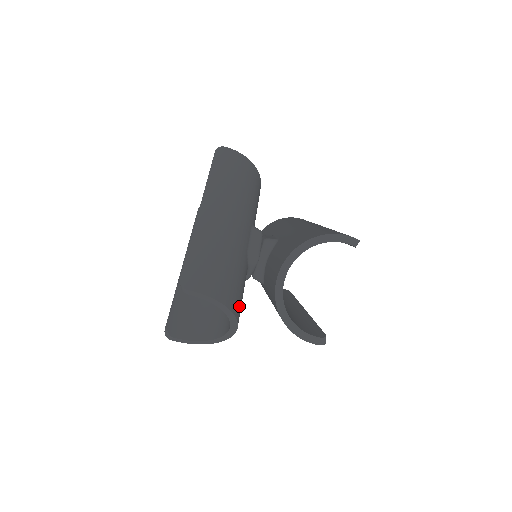
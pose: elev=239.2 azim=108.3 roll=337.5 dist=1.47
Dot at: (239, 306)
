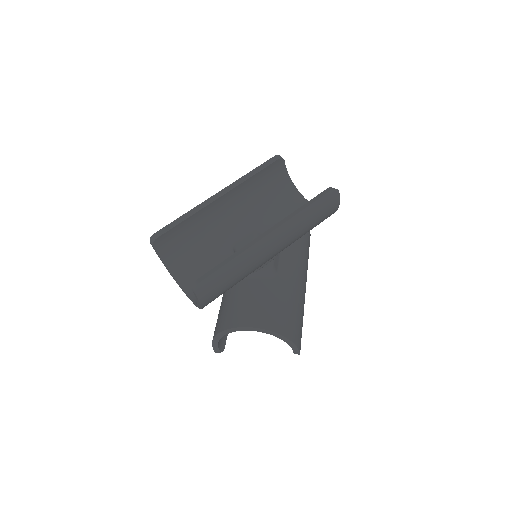
Dot at: occluded
